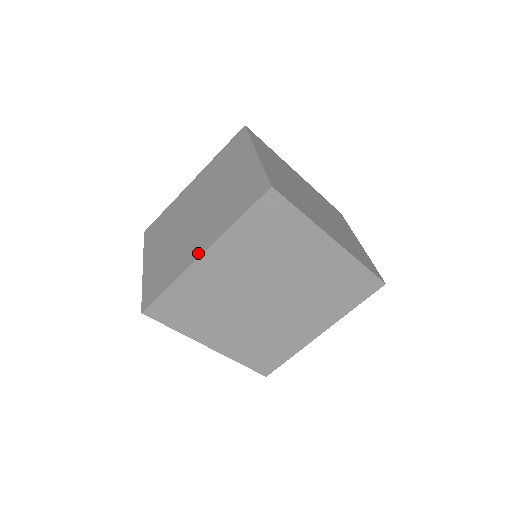
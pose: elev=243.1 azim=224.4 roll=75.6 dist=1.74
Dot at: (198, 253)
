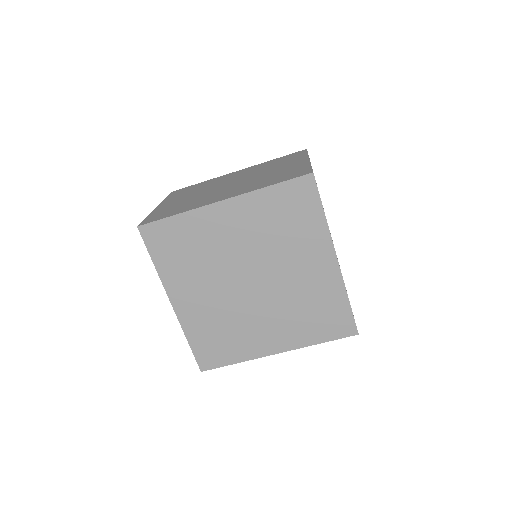
Dot at: (219, 200)
